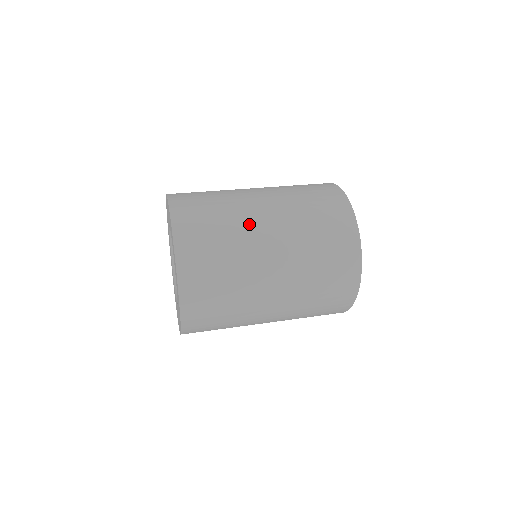
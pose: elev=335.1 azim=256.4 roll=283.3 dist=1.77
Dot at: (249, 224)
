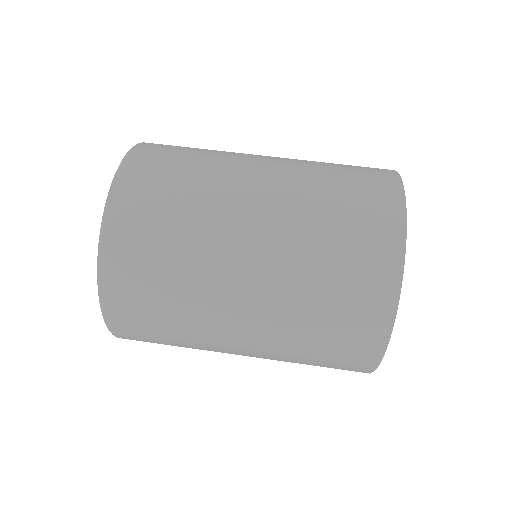
Dot at: (215, 269)
